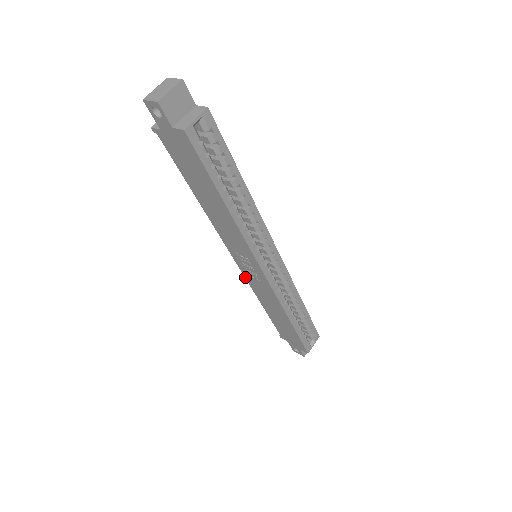
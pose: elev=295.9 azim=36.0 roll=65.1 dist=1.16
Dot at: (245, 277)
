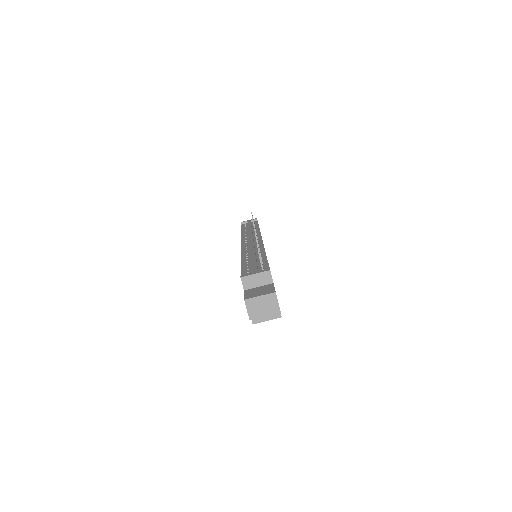
Dot at: occluded
